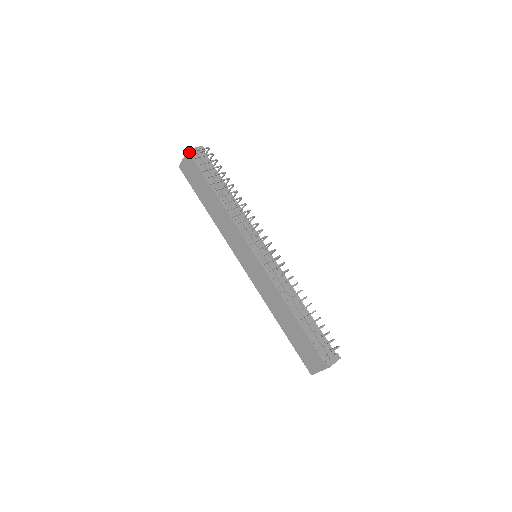
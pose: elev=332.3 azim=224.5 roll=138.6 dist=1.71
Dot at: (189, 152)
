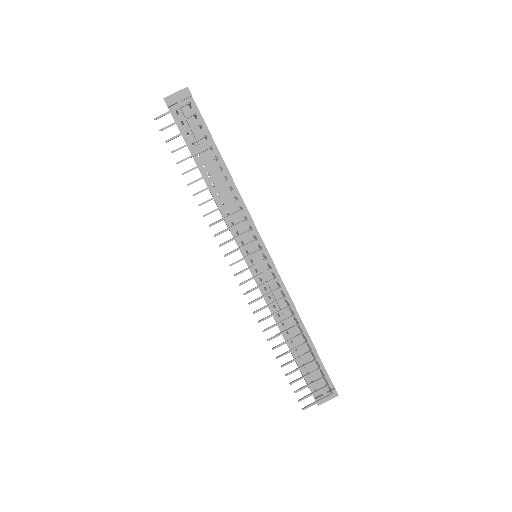
Dot at: occluded
